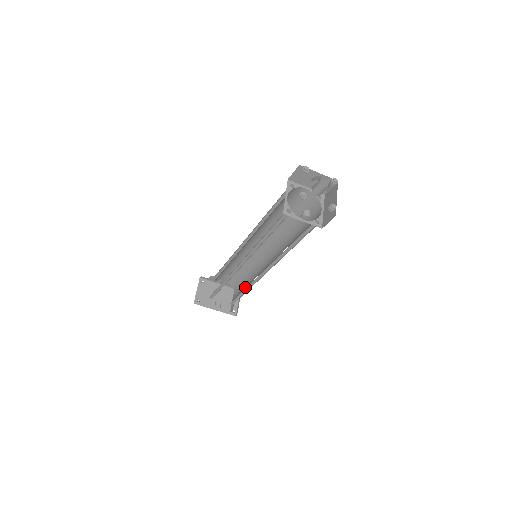
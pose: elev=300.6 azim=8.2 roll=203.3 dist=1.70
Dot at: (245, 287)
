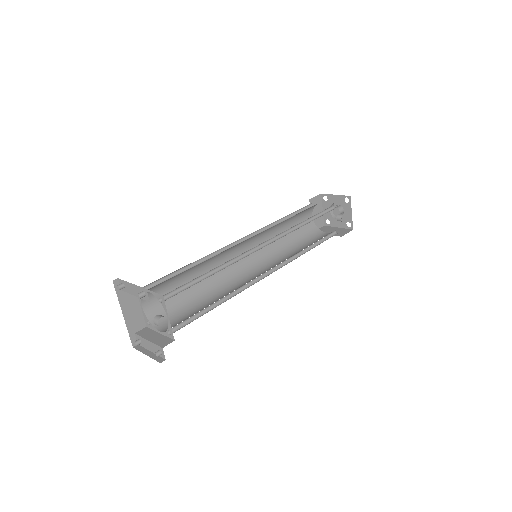
Dot at: (207, 305)
